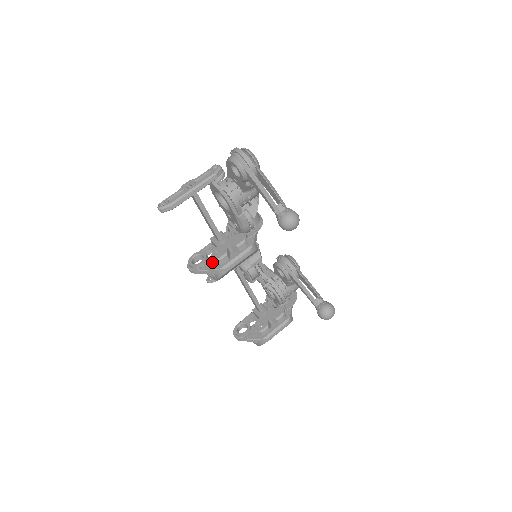
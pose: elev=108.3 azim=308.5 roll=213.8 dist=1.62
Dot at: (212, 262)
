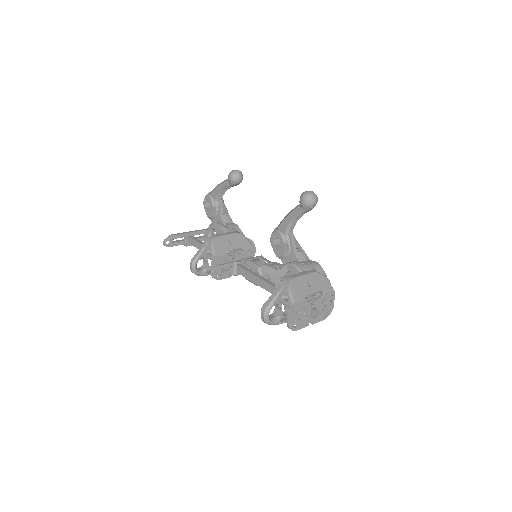
Dot at: occluded
